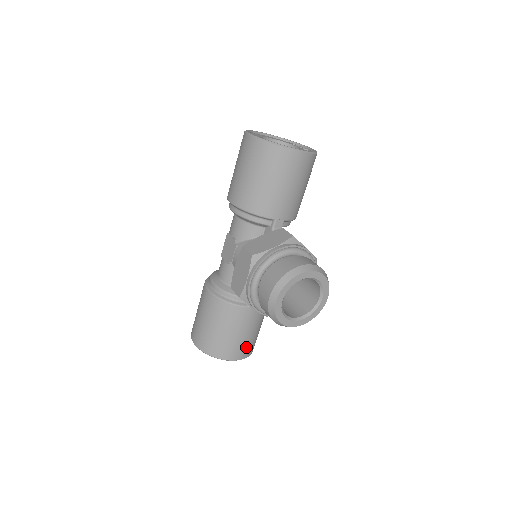
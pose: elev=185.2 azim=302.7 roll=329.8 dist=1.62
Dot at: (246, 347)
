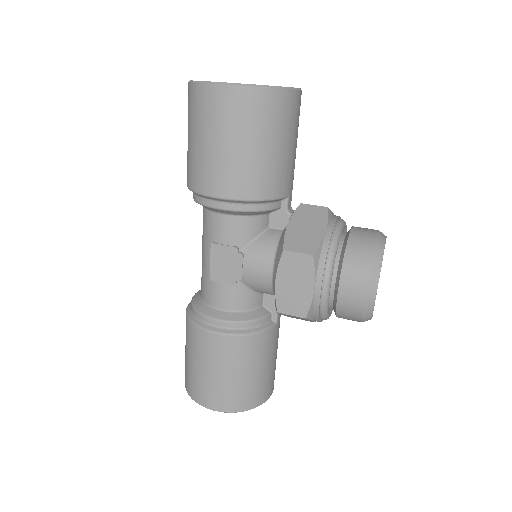
Dot at: occluded
